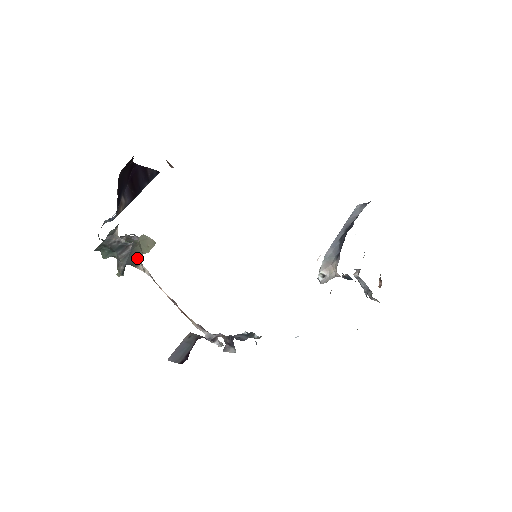
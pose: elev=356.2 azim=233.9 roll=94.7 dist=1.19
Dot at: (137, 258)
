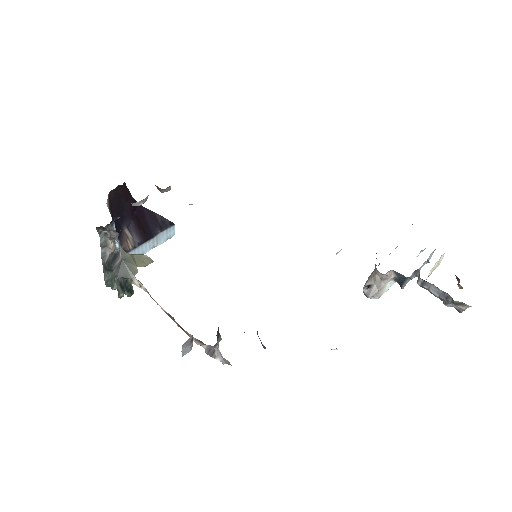
Dot at: (130, 270)
